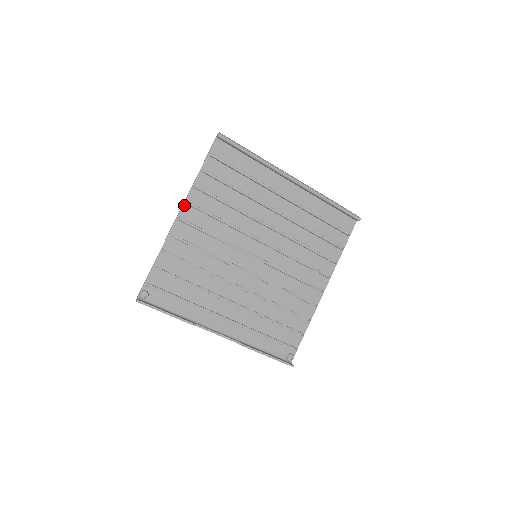
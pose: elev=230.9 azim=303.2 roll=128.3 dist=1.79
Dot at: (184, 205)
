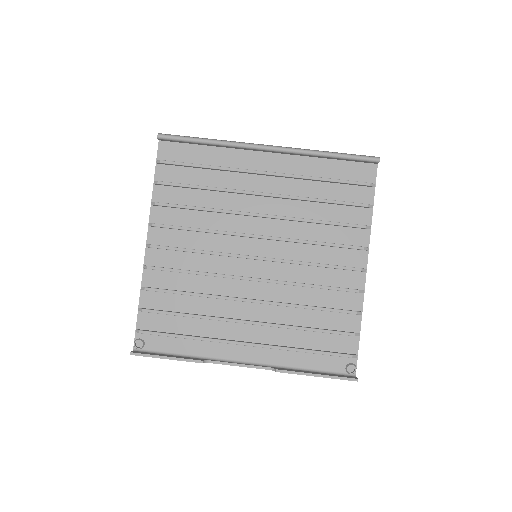
Dot at: (149, 229)
